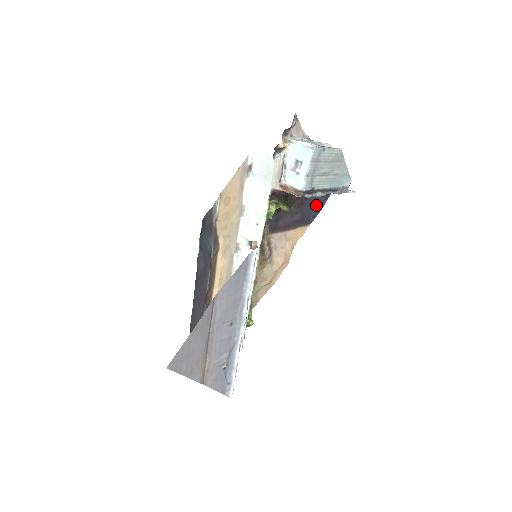
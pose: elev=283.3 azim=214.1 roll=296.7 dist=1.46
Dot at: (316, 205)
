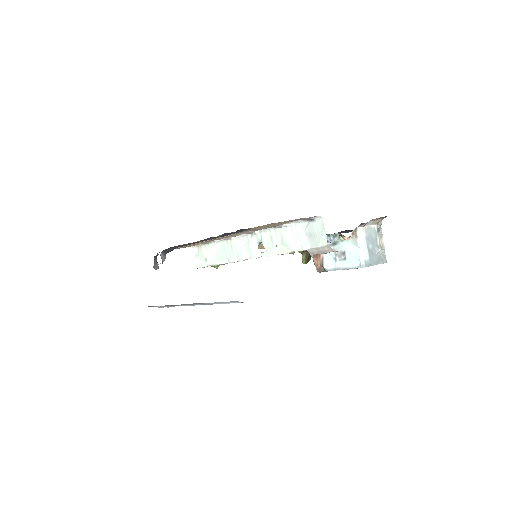
Dot at: (344, 232)
